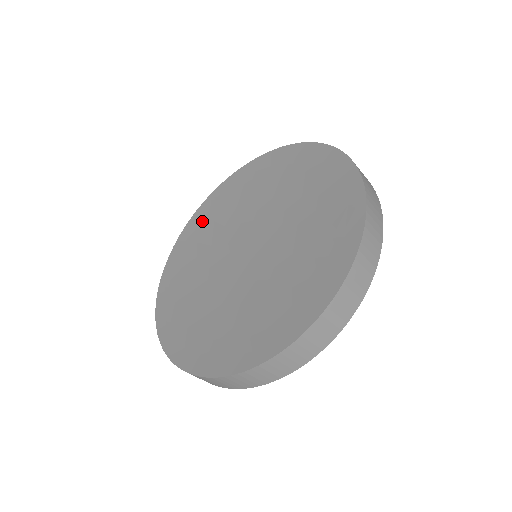
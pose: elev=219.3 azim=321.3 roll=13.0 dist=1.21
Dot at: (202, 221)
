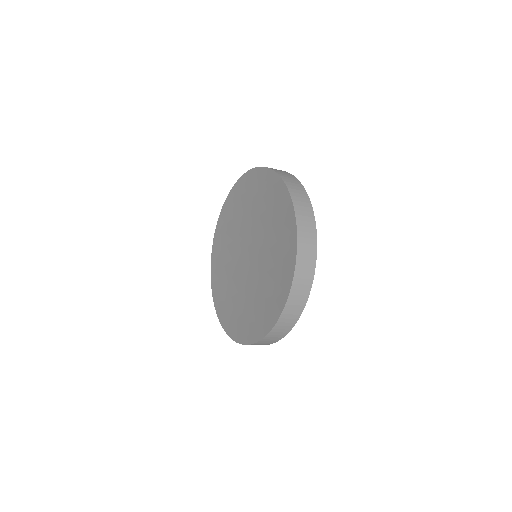
Dot at: (227, 215)
